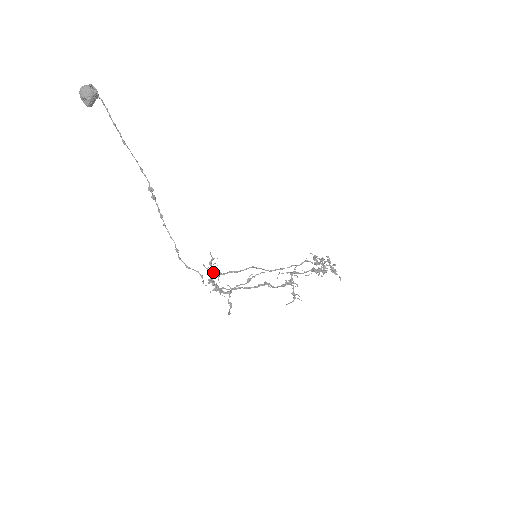
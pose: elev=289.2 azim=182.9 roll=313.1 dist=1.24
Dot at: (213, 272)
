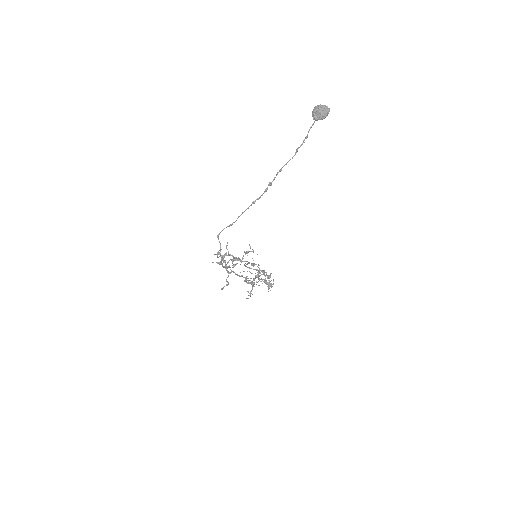
Dot at: (243, 258)
